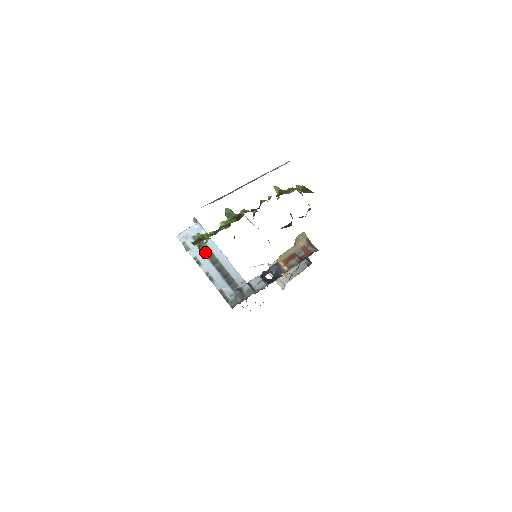
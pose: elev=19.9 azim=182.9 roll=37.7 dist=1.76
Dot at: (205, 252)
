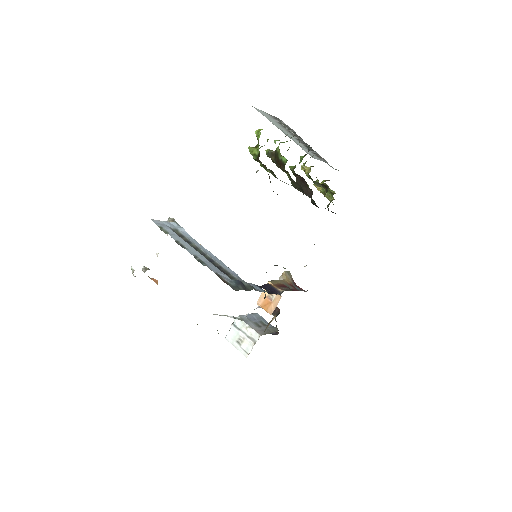
Dot at: (188, 243)
